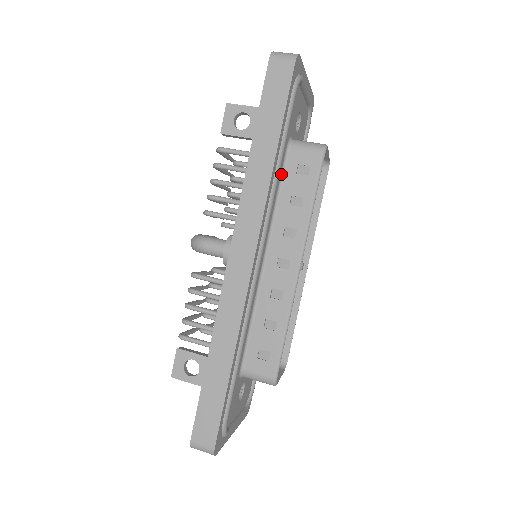
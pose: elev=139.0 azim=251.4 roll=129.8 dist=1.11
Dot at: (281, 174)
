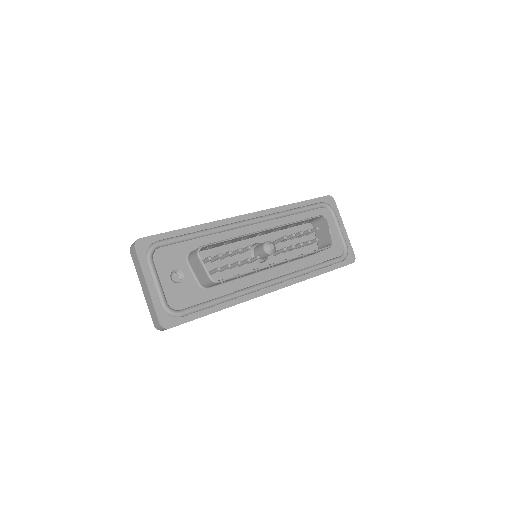
Dot at: occluded
